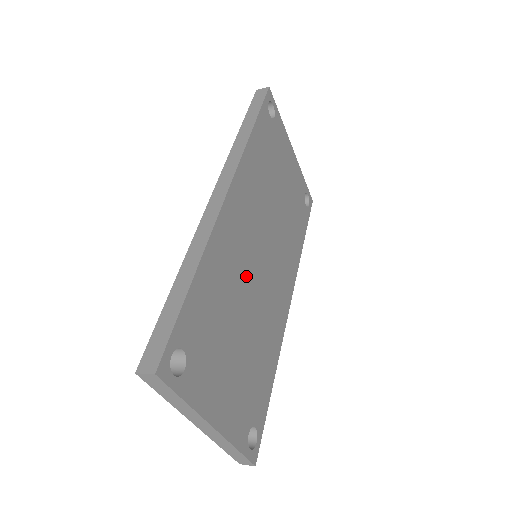
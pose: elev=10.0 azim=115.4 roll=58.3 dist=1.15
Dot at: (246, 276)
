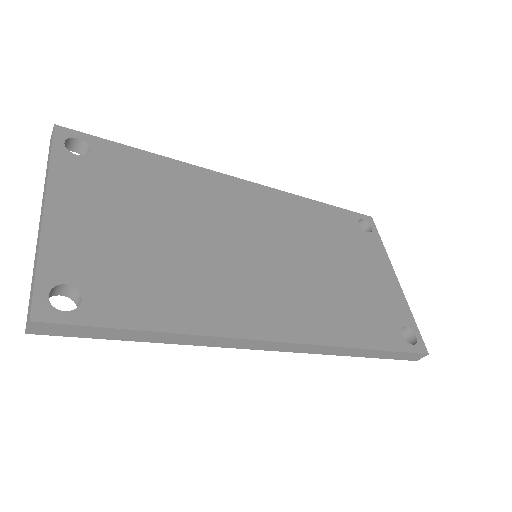
Dot at: (216, 225)
